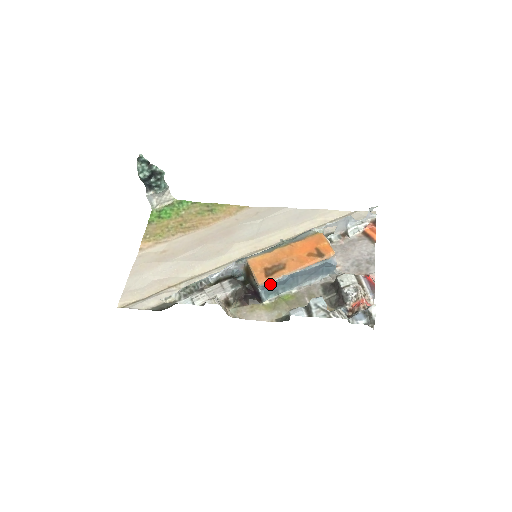
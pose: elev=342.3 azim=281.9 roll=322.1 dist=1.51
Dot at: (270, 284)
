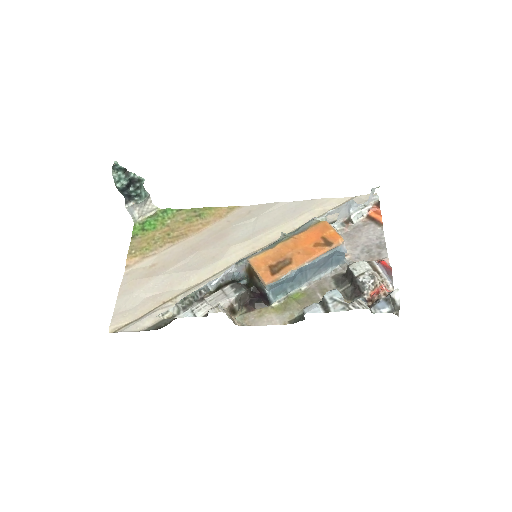
Dot at: (278, 282)
